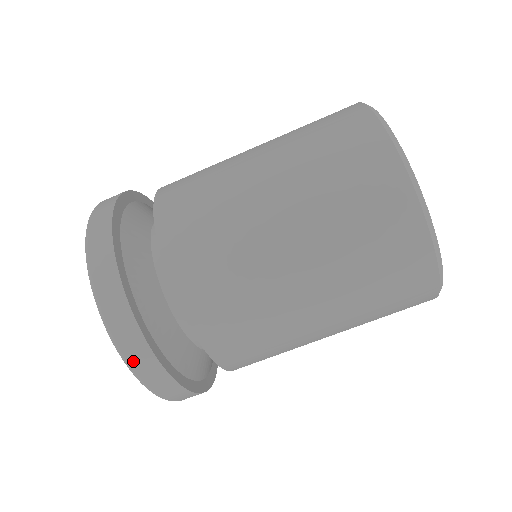
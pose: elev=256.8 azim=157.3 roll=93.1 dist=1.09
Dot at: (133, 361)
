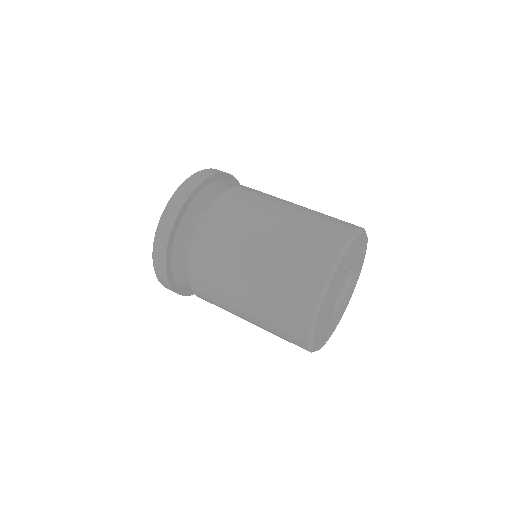
Dot at: (185, 186)
